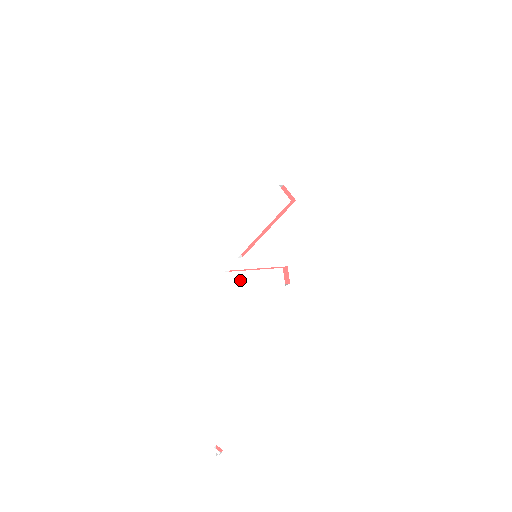
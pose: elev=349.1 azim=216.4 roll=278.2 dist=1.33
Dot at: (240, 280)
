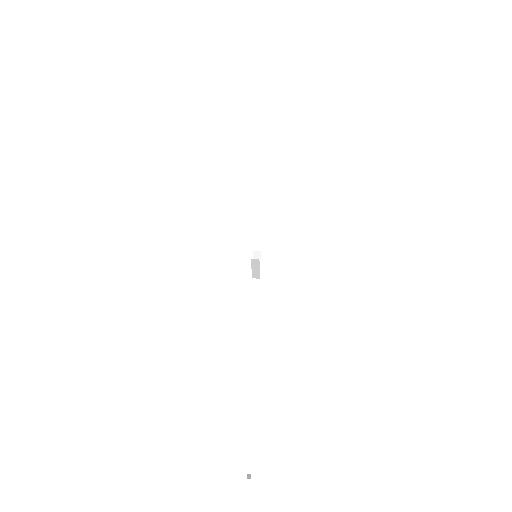
Dot at: occluded
